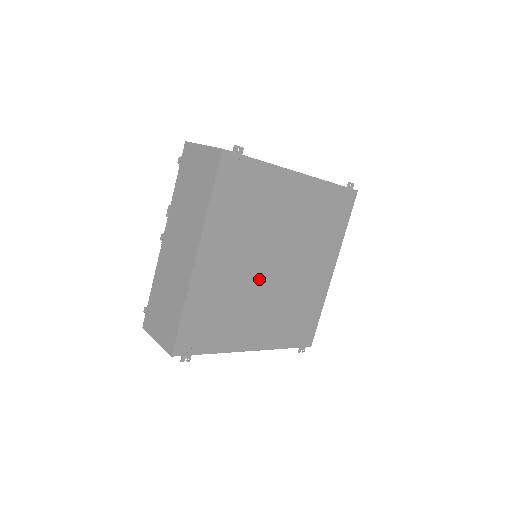
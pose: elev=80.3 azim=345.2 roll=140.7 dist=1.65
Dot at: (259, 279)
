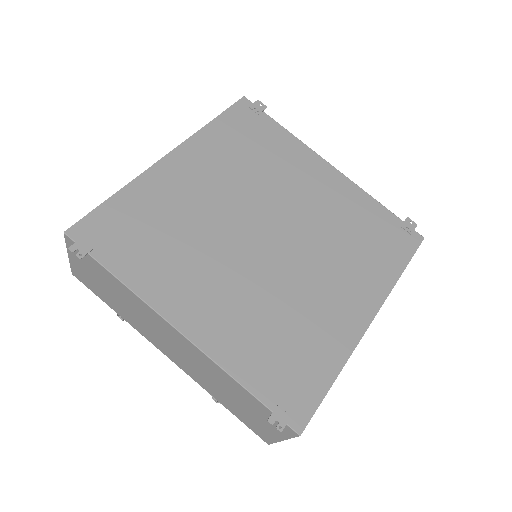
Dot at: (237, 236)
